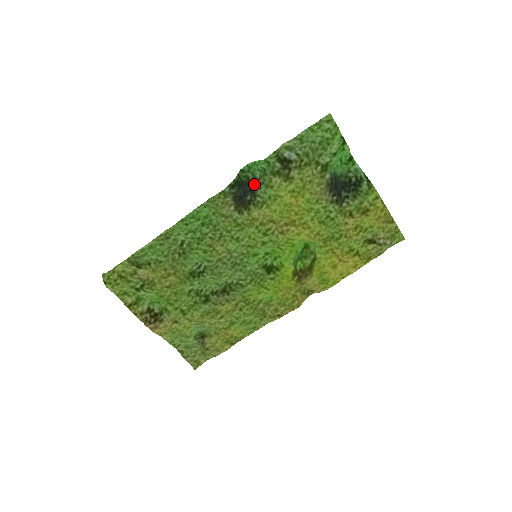
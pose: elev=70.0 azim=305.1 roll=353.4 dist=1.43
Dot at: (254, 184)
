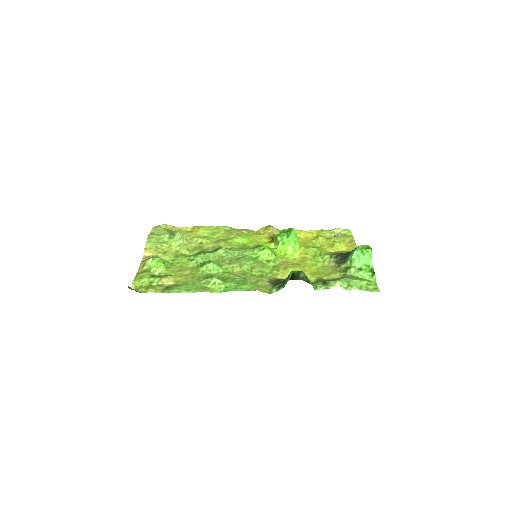
Dot at: (294, 279)
